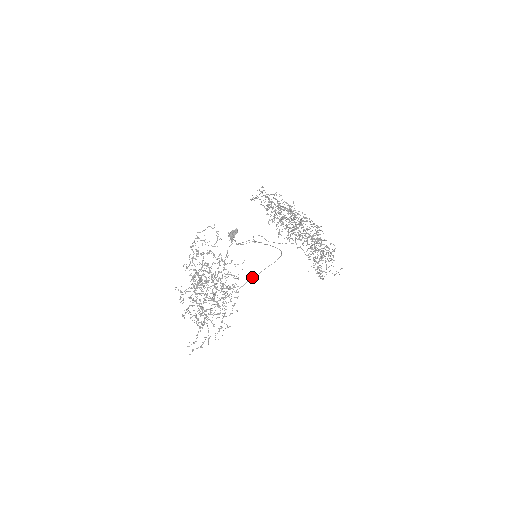
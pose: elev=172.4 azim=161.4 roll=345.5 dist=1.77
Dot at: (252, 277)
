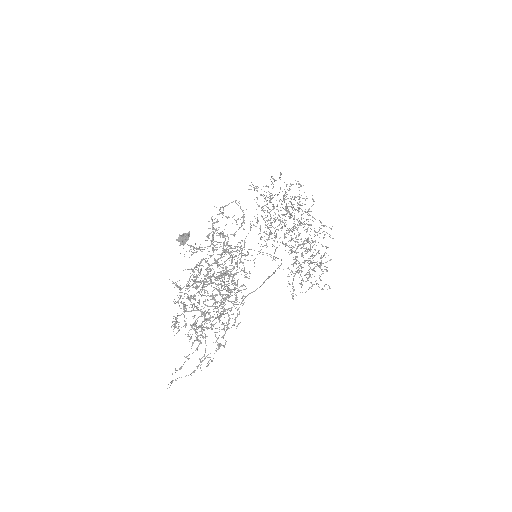
Dot at: (269, 277)
